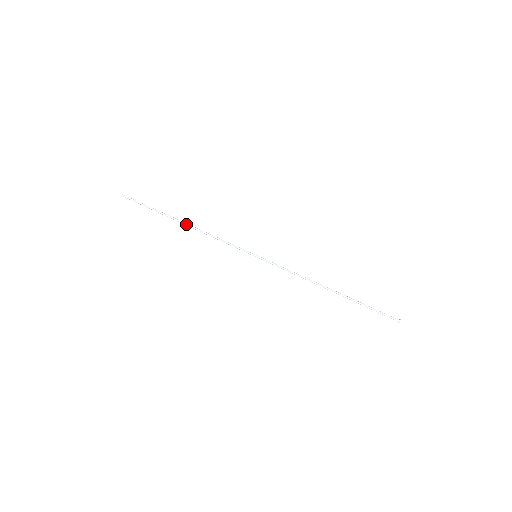
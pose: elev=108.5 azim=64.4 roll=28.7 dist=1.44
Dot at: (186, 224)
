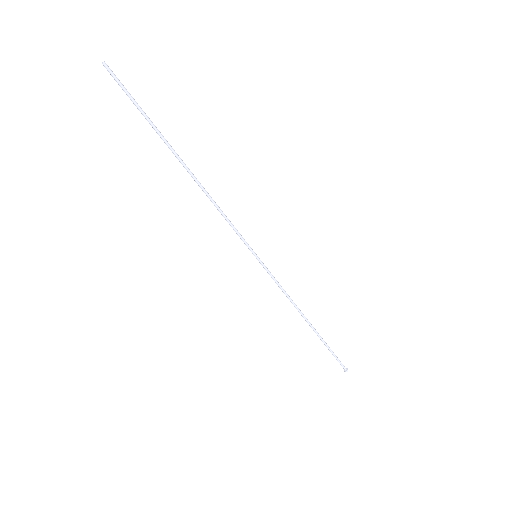
Dot at: (190, 171)
